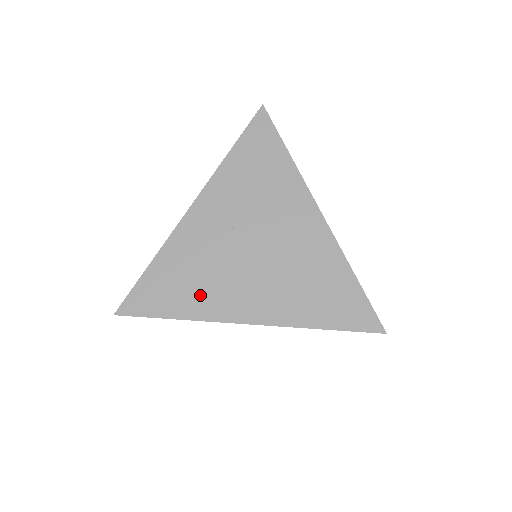
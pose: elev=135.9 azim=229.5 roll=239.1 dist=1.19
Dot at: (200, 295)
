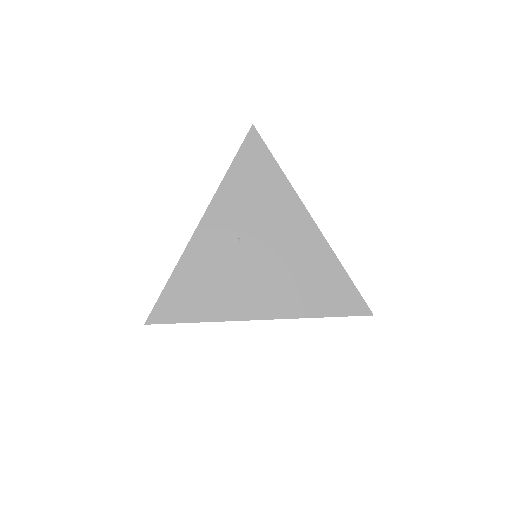
Dot at: (217, 300)
